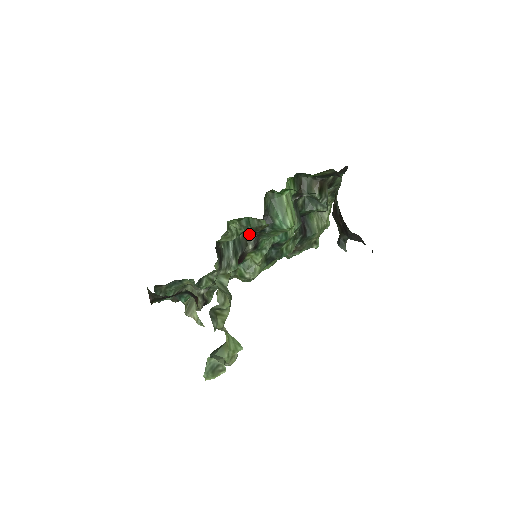
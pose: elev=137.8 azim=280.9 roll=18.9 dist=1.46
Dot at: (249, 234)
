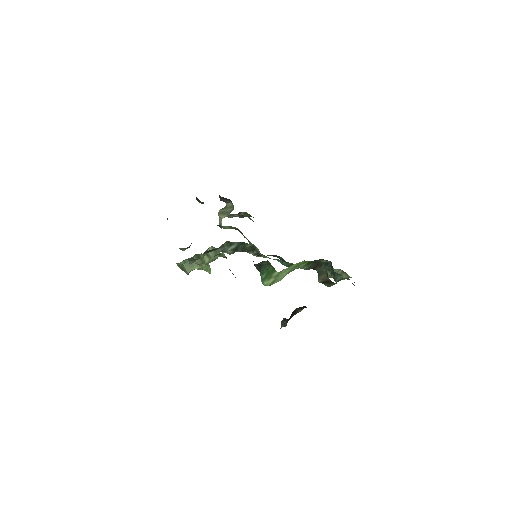
Dot at: (256, 249)
